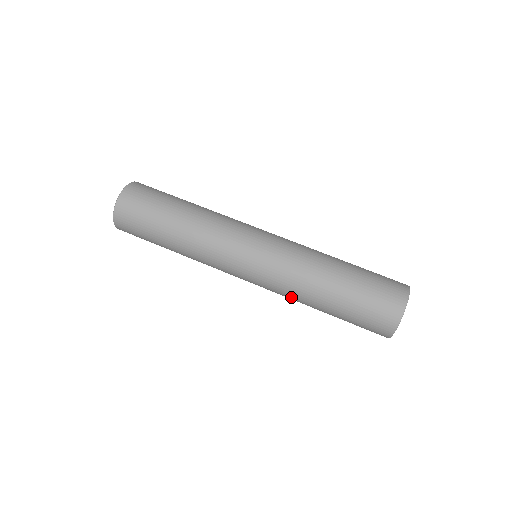
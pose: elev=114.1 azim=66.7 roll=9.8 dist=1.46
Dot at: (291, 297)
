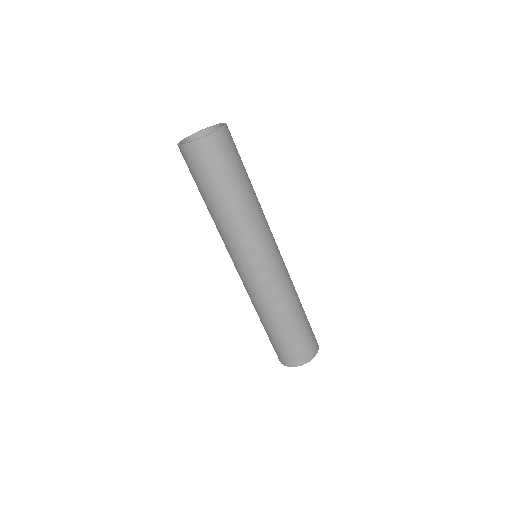
Dot at: occluded
